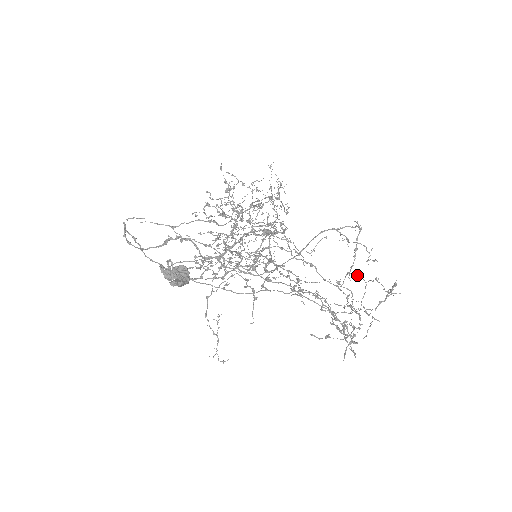
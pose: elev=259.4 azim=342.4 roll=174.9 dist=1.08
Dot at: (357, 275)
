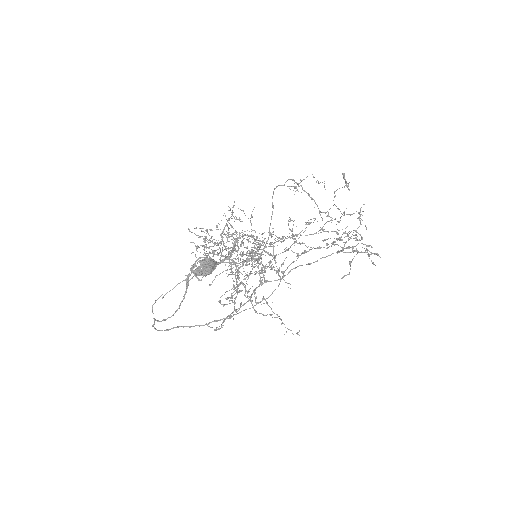
Dot at: occluded
